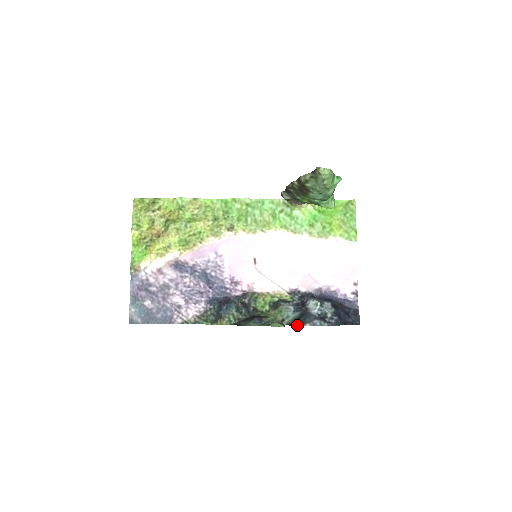
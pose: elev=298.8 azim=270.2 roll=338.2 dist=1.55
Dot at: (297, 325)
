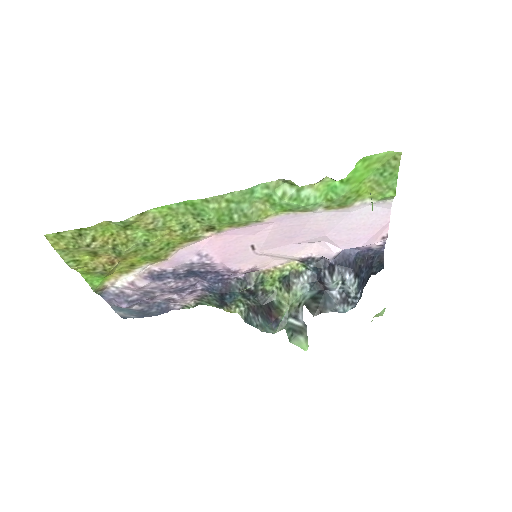
Dot at: (317, 314)
